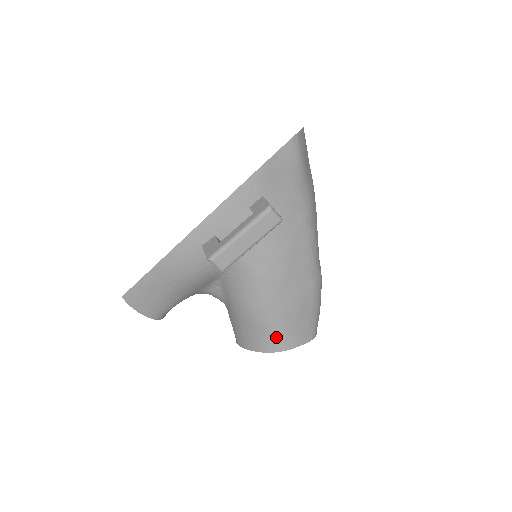
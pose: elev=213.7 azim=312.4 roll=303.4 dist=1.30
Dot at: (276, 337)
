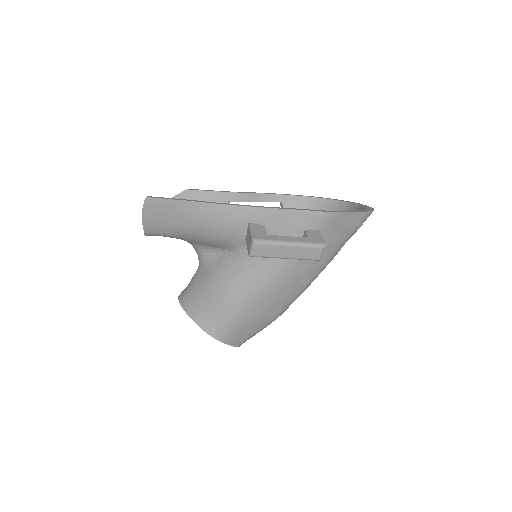
Dot at: (223, 326)
